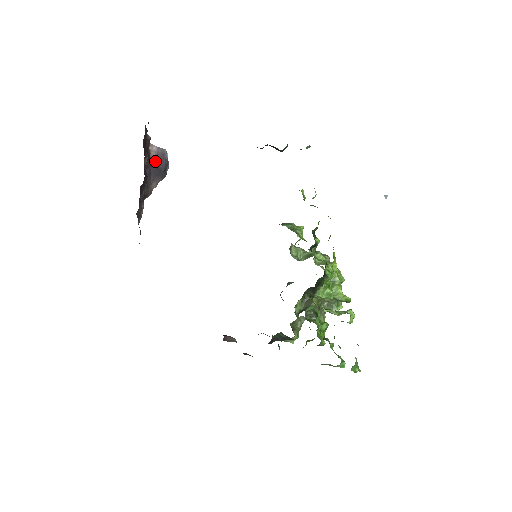
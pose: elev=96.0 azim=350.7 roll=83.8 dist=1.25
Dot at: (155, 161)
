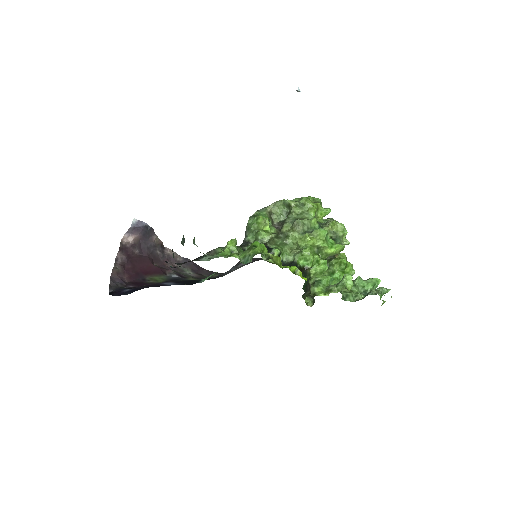
Dot at: (137, 237)
